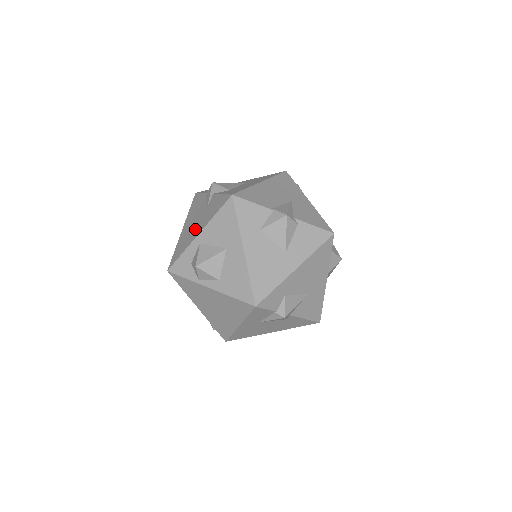
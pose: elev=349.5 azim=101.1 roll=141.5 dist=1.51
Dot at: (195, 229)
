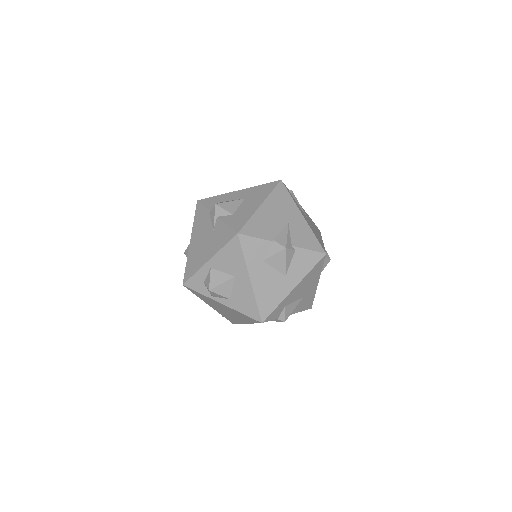
Dot at: (204, 252)
